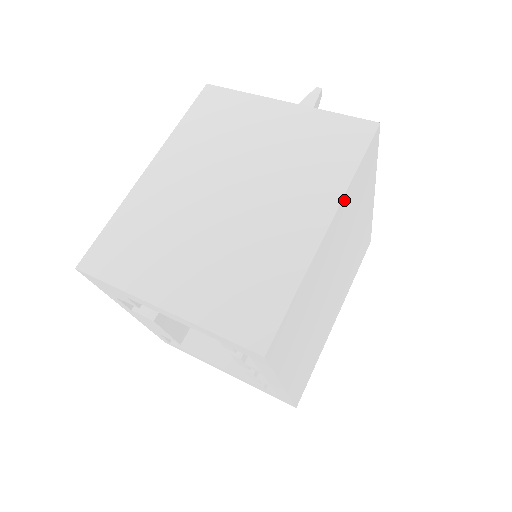
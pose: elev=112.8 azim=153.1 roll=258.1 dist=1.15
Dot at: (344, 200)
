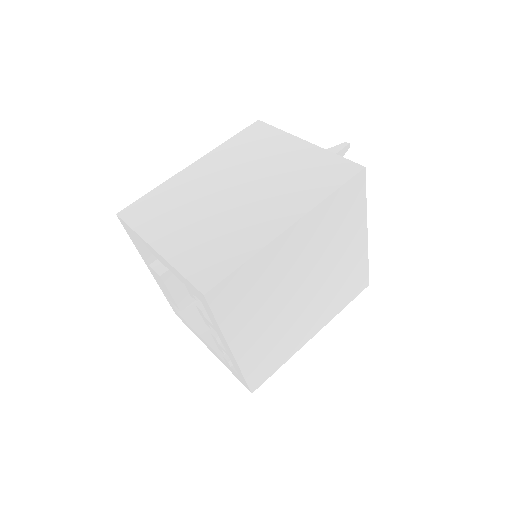
Dot at: (313, 213)
